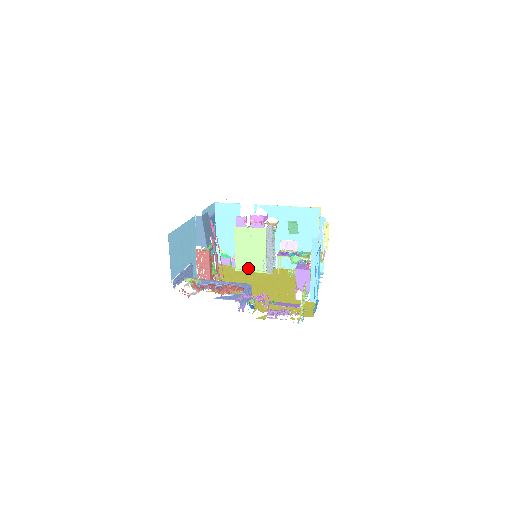
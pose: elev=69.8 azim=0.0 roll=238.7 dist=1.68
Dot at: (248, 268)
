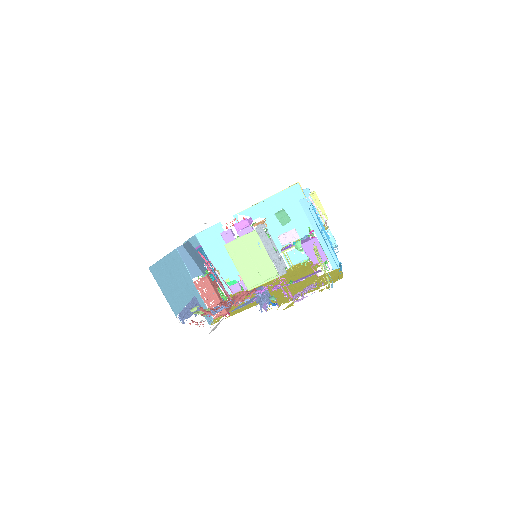
Dot at: (259, 281)
